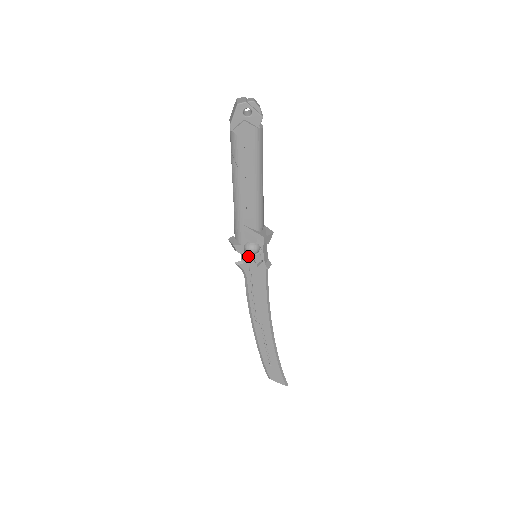
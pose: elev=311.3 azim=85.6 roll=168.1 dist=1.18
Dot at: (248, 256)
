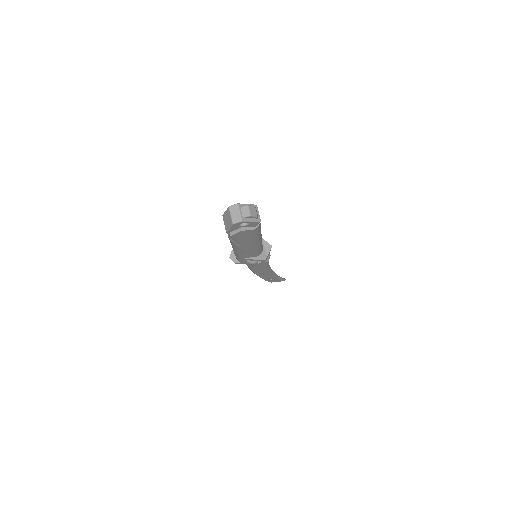
Dot at: occluded
